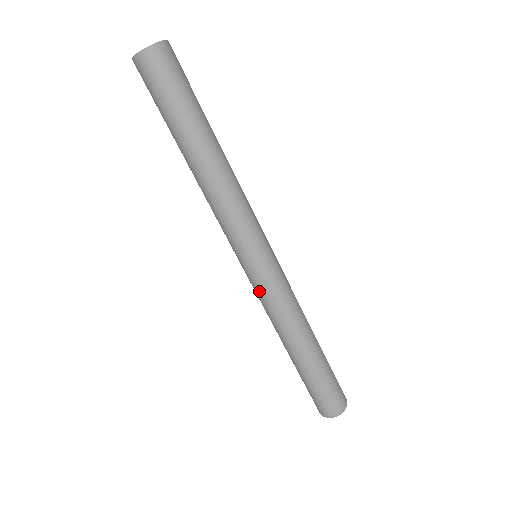
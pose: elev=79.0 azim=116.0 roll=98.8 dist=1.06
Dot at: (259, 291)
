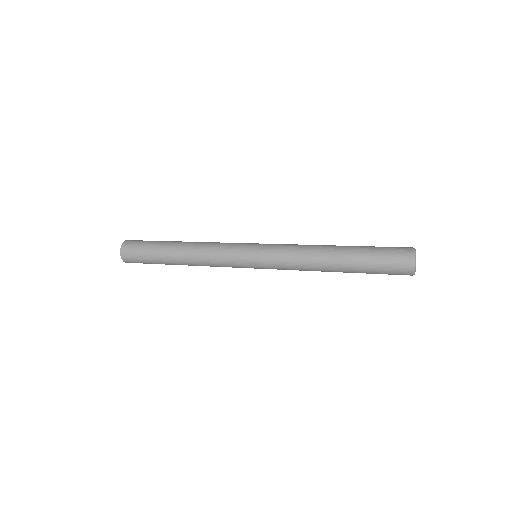
Dot at: (274, 263)
